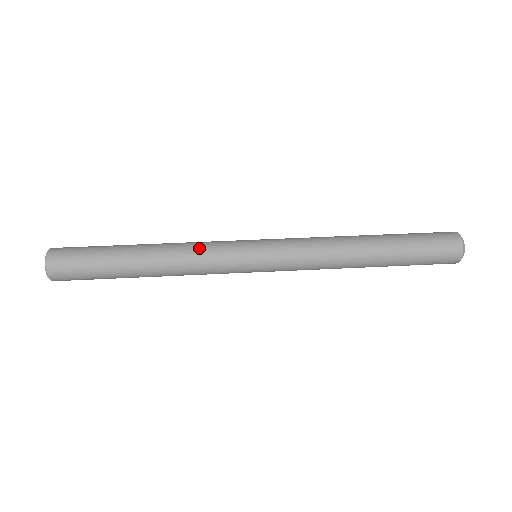
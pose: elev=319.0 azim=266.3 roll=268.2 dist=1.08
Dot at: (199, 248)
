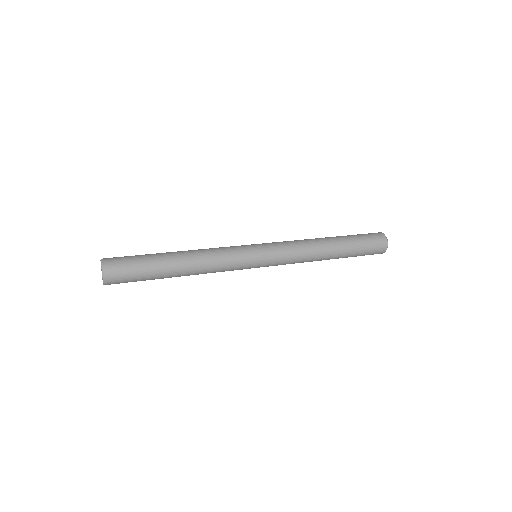
Dot at: (220, 256)
